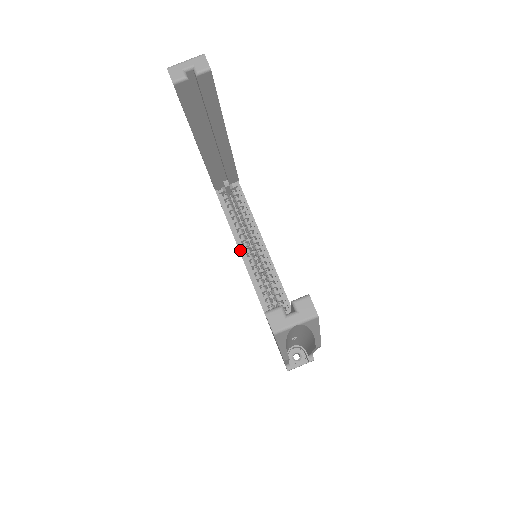
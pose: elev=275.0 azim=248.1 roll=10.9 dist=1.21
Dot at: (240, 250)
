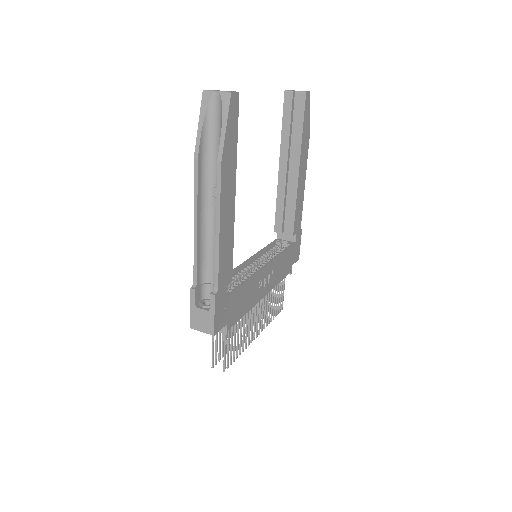
Dot at: (252, 257)
